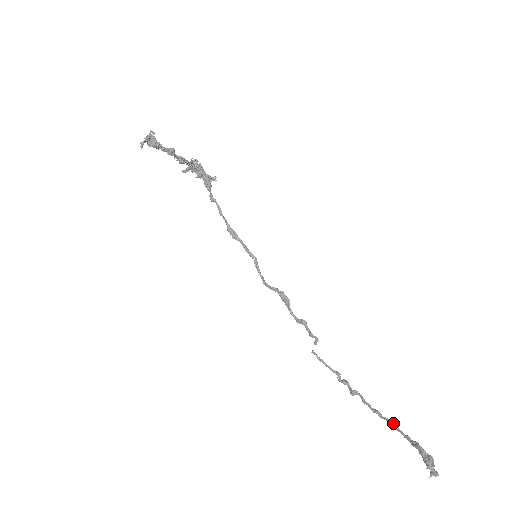
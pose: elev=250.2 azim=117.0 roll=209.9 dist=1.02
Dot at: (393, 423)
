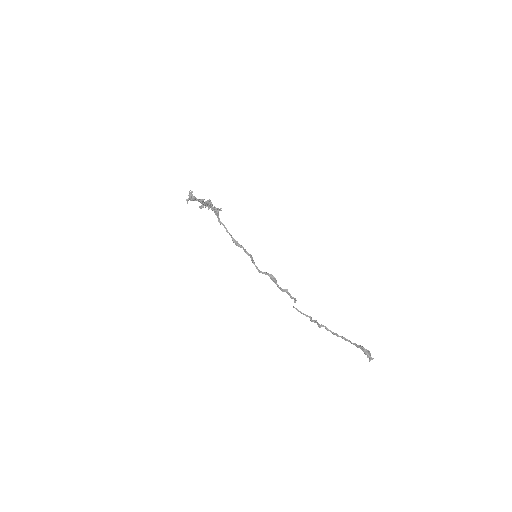
Dot at: (345, 338)
